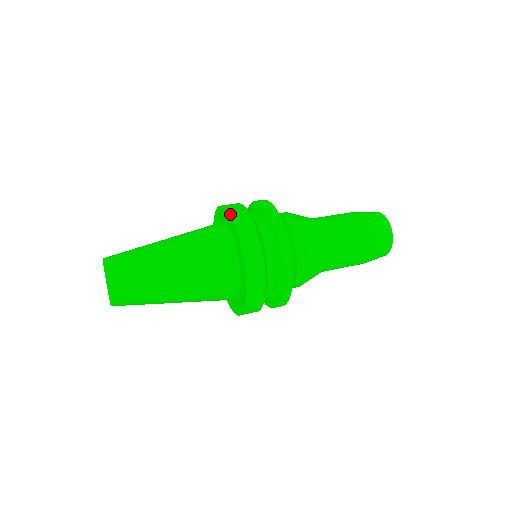
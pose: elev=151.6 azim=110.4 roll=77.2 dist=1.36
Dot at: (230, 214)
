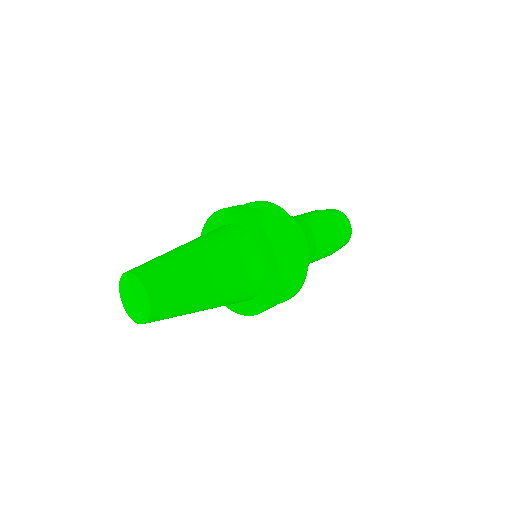
Dot at: (253, 217)
